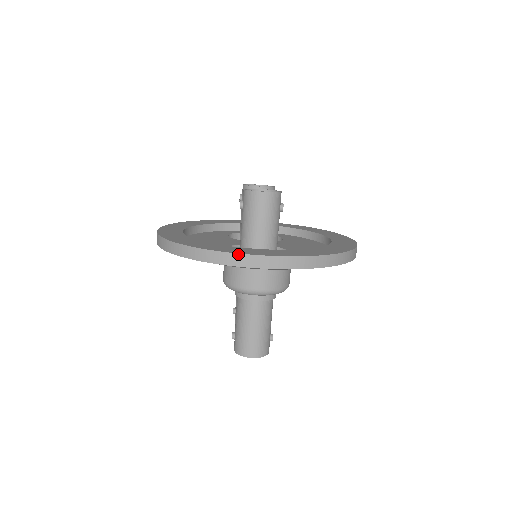
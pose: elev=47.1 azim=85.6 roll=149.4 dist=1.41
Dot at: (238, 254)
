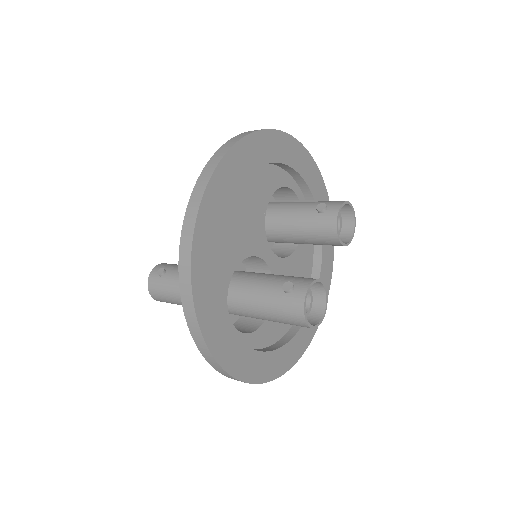
Dot at: (214, 358)
